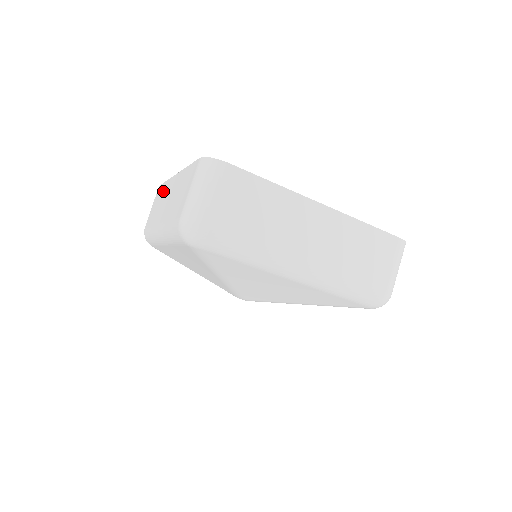
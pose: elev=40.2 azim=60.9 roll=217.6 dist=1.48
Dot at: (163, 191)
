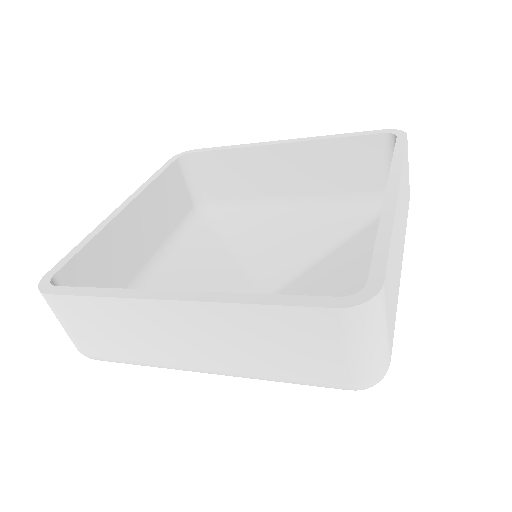
Dot at: occluded
